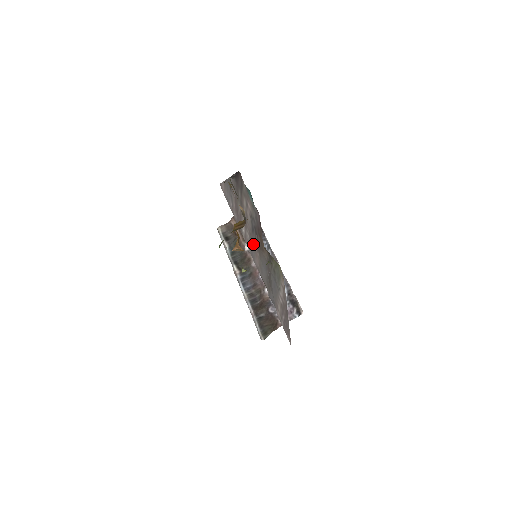
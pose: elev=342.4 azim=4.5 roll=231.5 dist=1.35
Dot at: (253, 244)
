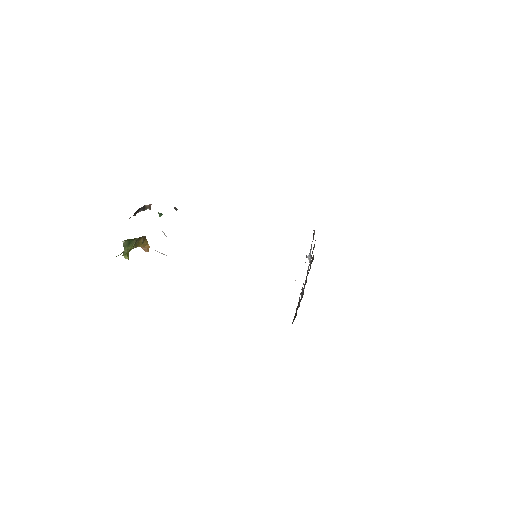
Dot at: occluded
